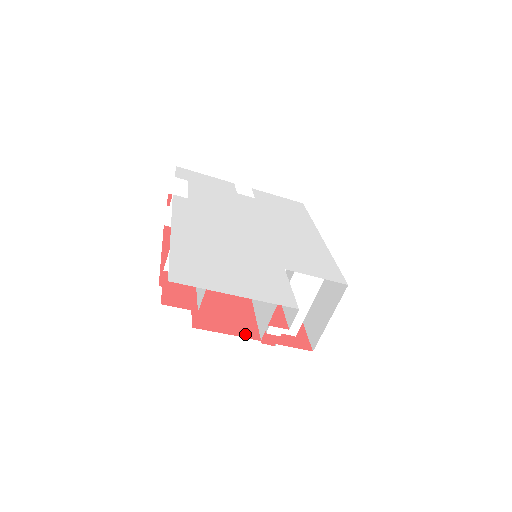
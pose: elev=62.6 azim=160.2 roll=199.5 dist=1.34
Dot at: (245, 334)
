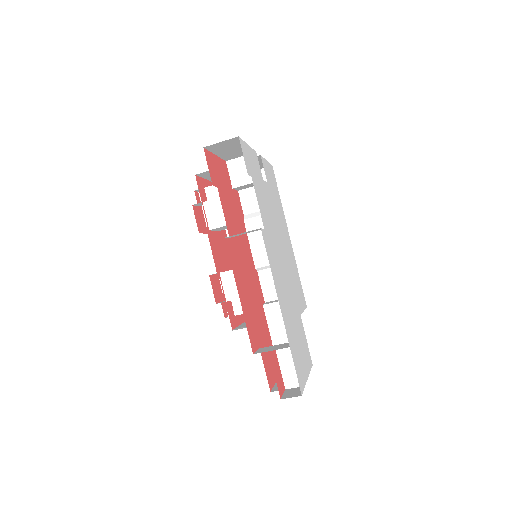
Dot at: occluded
